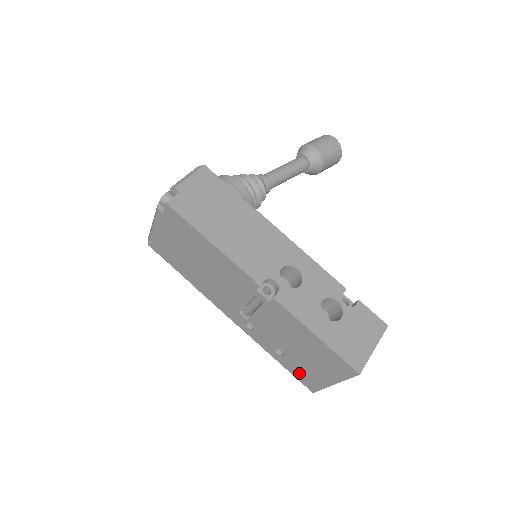
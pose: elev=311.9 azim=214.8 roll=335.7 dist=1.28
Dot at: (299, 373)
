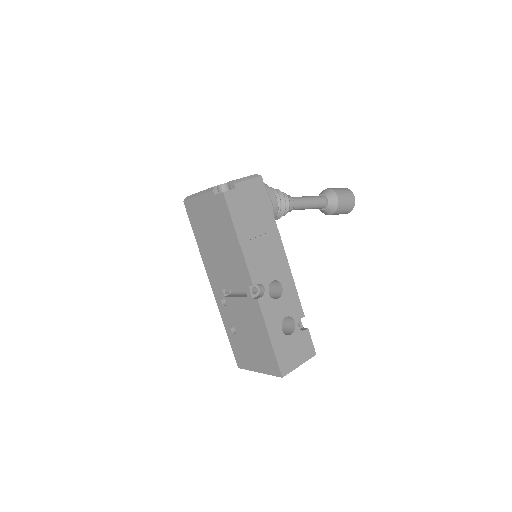
Dot at: (238, 351)
